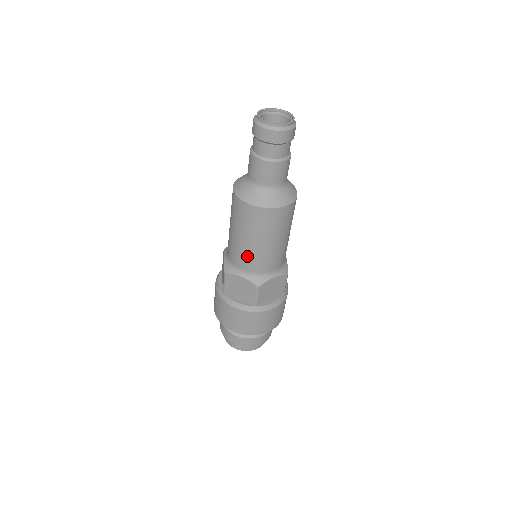
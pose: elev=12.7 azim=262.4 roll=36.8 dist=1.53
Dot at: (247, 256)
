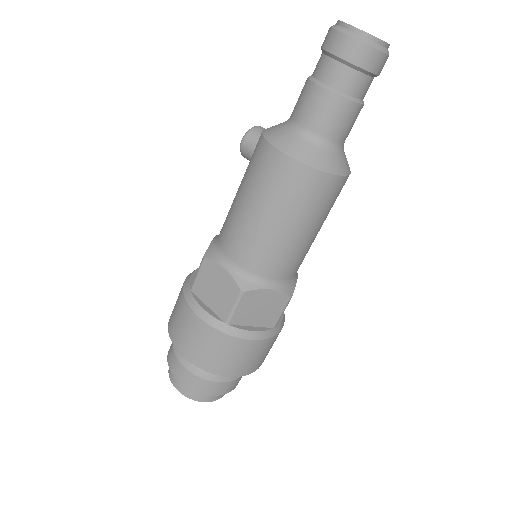
Dot at: (288, 256)
